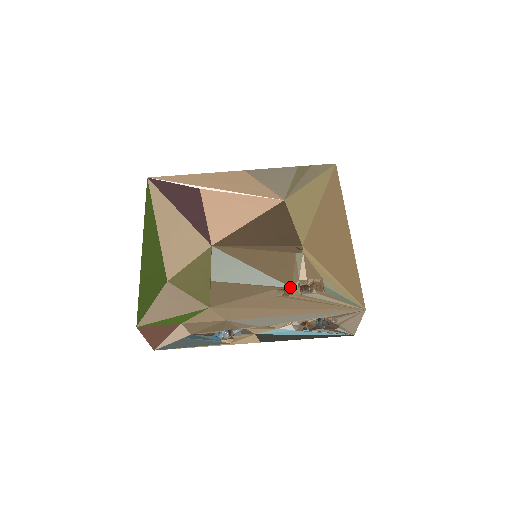
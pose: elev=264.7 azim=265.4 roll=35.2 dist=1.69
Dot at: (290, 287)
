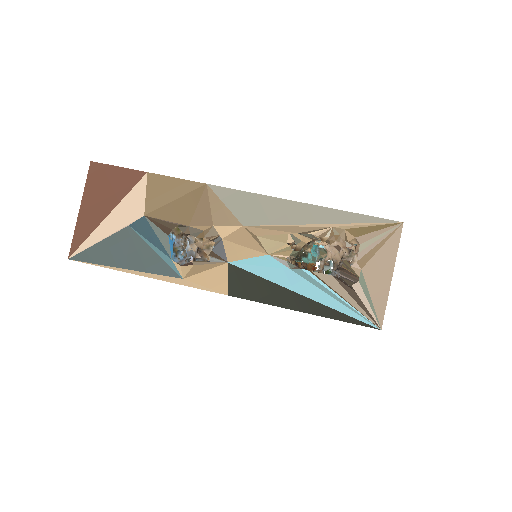
Dot at: occluded
